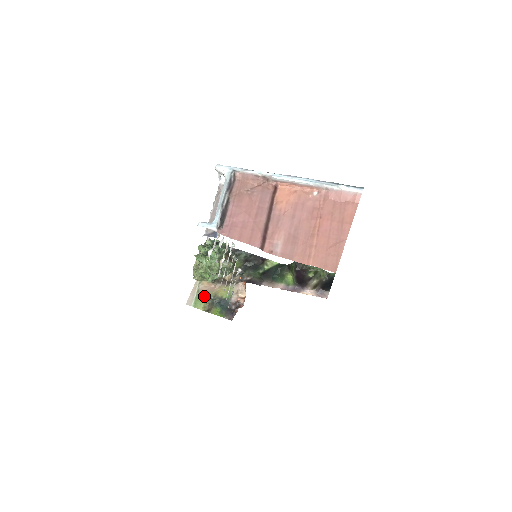
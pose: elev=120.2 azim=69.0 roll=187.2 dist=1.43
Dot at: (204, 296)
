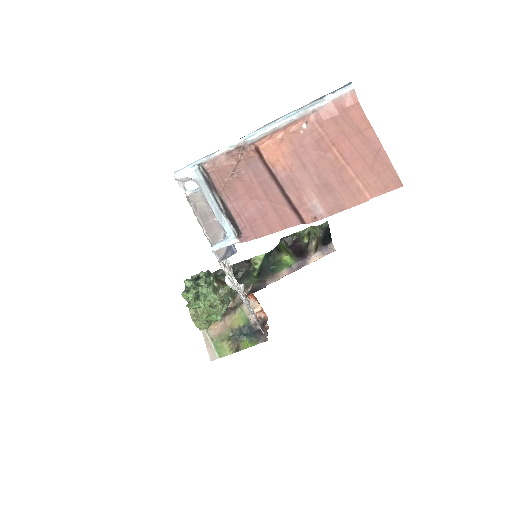
Dot at: (222, 339)
